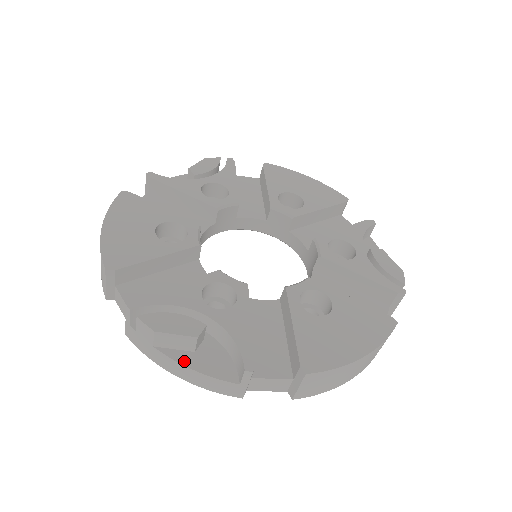
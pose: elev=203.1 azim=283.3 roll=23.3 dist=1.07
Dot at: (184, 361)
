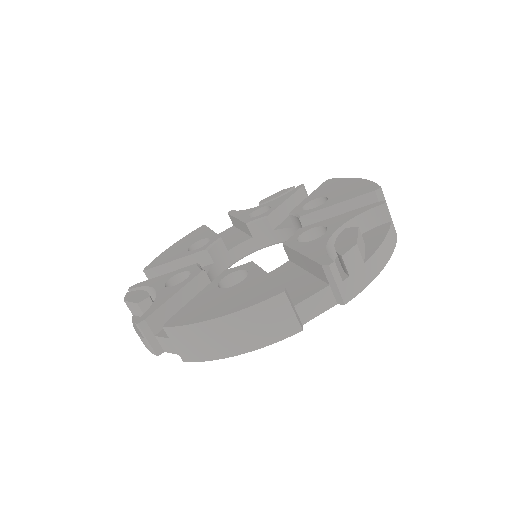
Dot at: occluded
